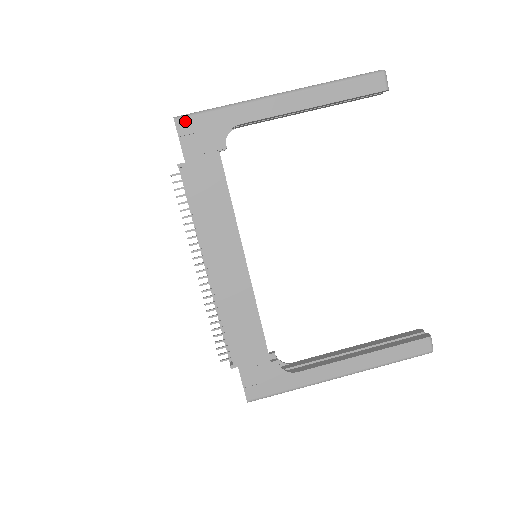
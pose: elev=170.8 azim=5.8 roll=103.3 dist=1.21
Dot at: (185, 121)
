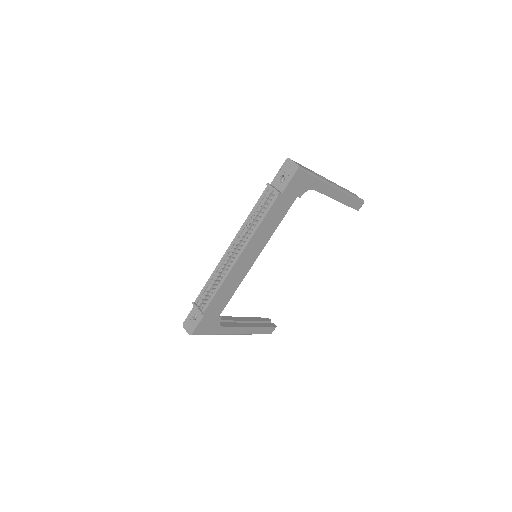
Dot at: (301, 172)
